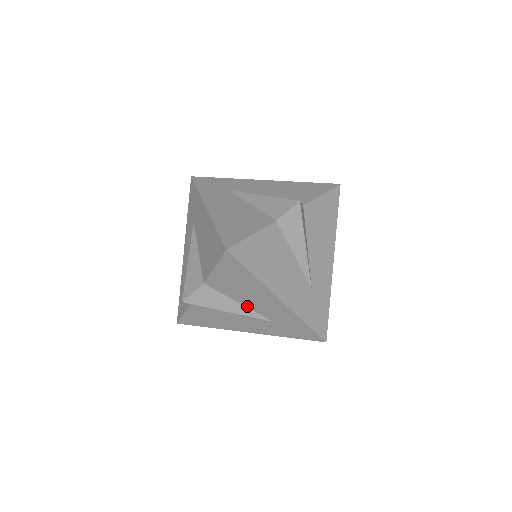
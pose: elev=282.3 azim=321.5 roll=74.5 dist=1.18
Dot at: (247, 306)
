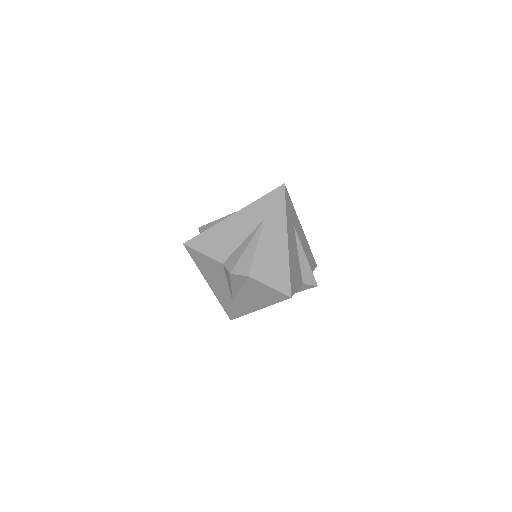
Dot at: (240, 292)
